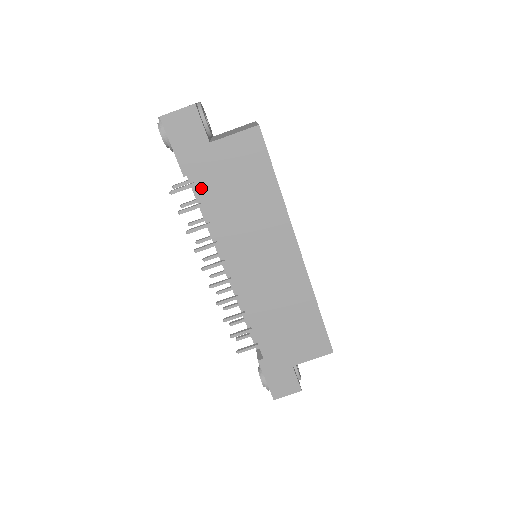
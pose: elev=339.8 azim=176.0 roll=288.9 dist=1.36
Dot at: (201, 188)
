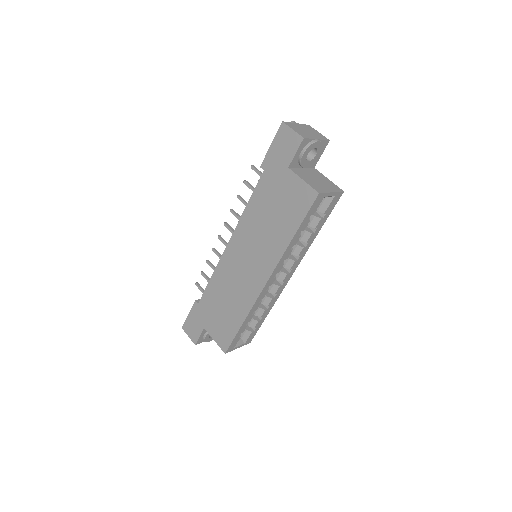
Dot at: (261, 184)
